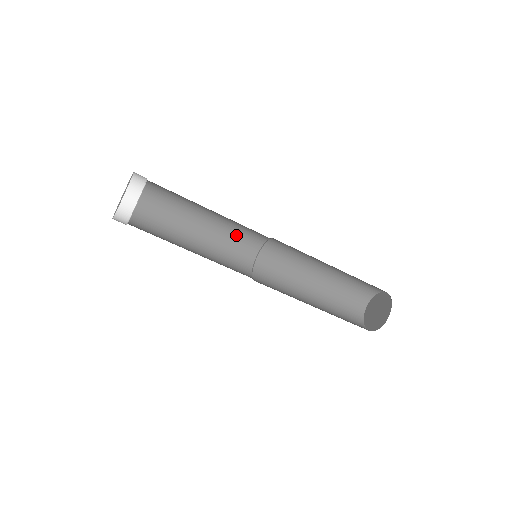
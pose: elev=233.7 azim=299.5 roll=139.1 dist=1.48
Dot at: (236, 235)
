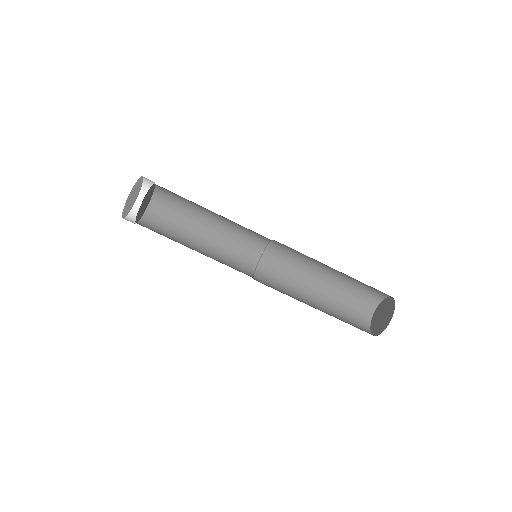
Dot at: (242, 233)
